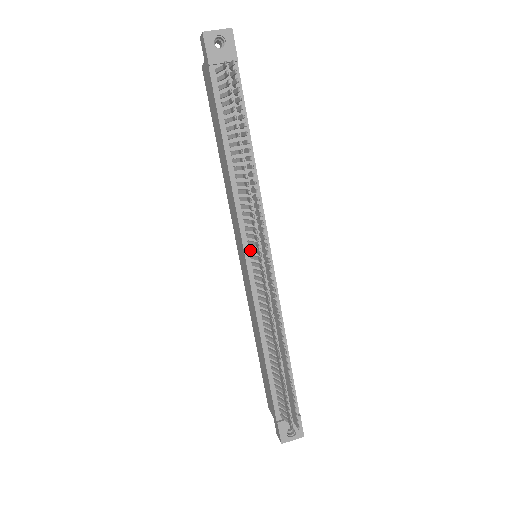
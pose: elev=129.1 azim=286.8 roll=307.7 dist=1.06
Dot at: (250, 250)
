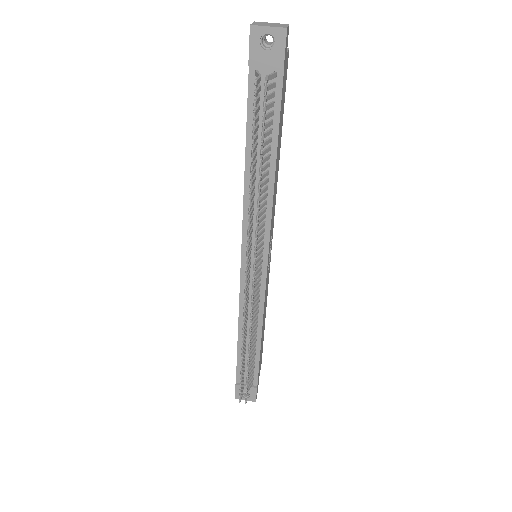
Dot at: occluded
